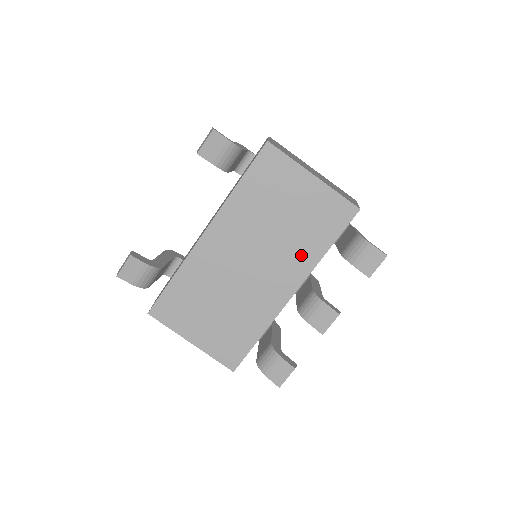
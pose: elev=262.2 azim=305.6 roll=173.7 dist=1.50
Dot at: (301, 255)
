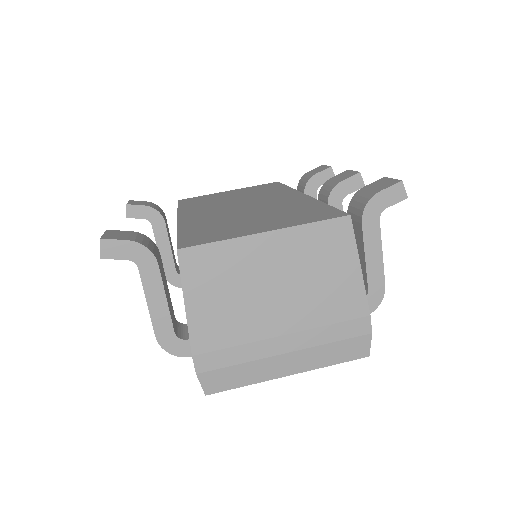
Dot at: (274, 193)
